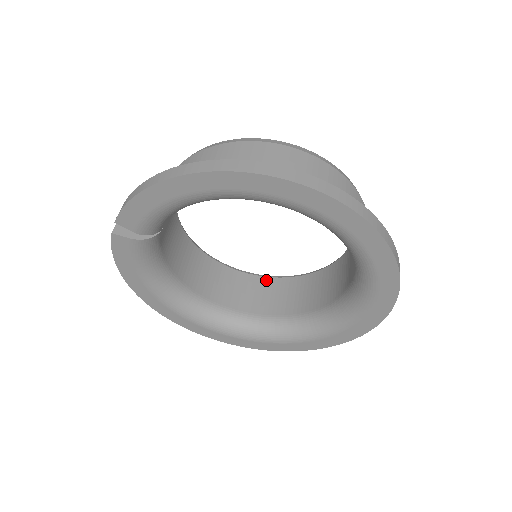
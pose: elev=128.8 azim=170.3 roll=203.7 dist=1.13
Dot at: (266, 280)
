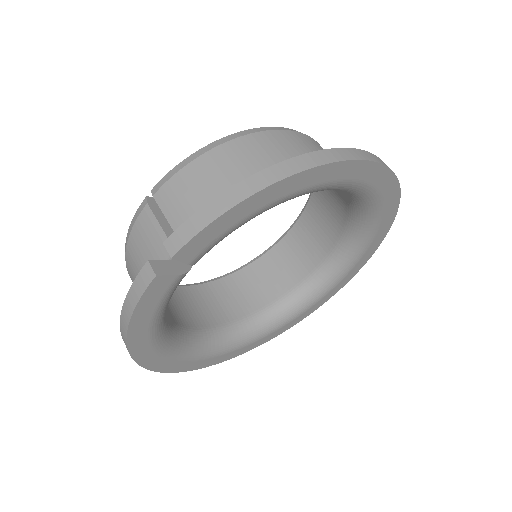
Dot at: (209, 286)
